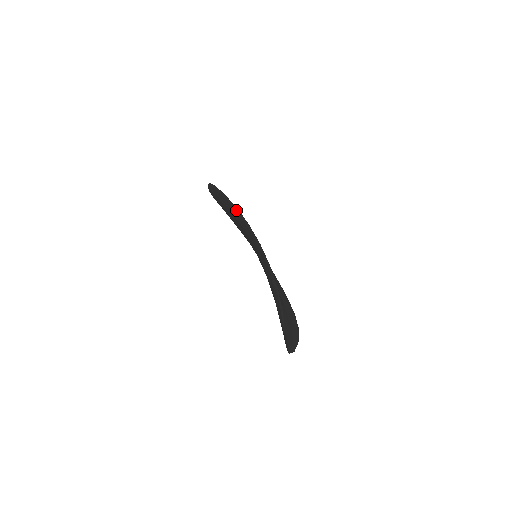
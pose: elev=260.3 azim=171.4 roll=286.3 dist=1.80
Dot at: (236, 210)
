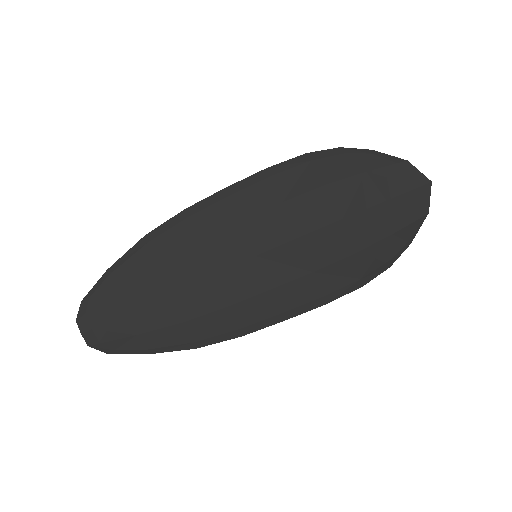
Dot at: (186, 216)
